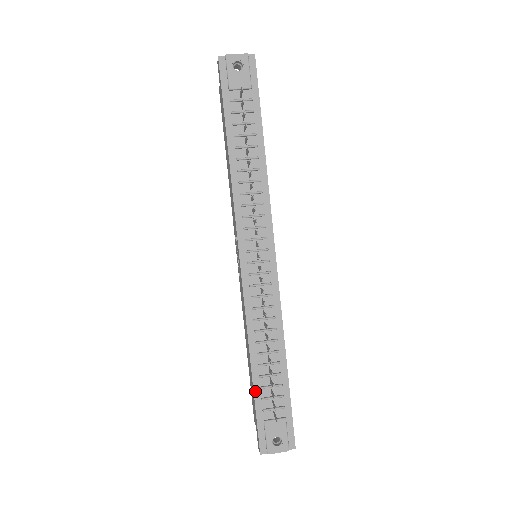
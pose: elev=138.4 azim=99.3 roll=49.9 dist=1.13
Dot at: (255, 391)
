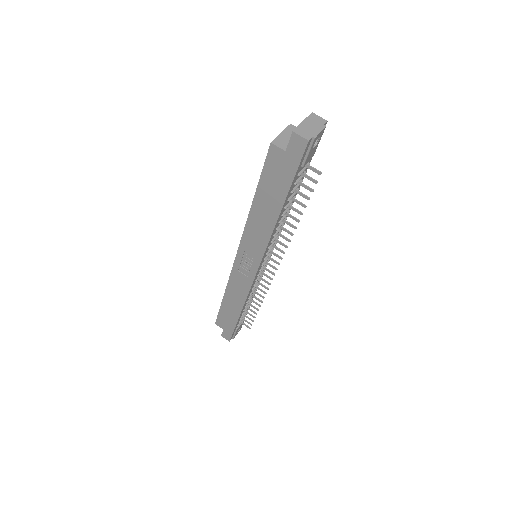
Dot at: occluded
